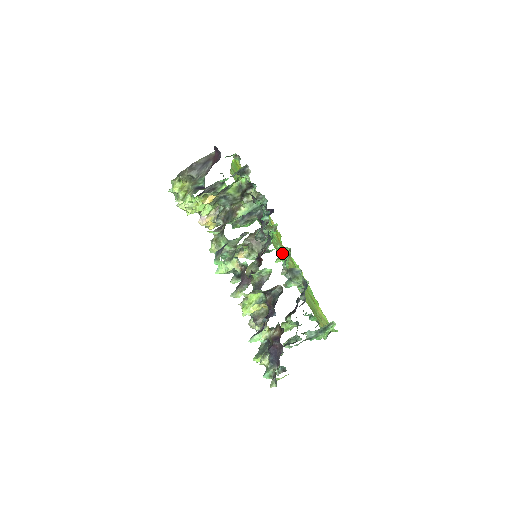
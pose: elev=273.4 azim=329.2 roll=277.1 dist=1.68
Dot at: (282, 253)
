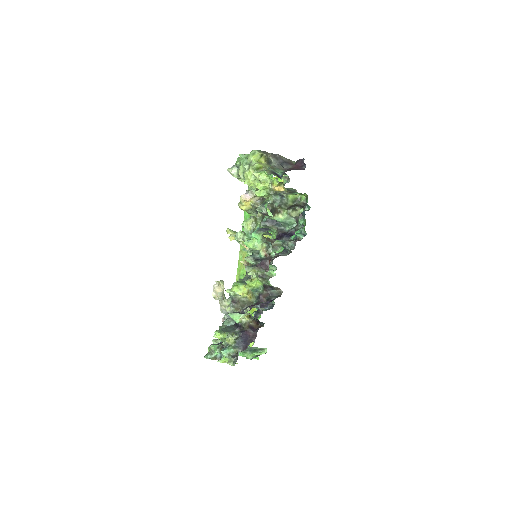
Dot at: occluded
